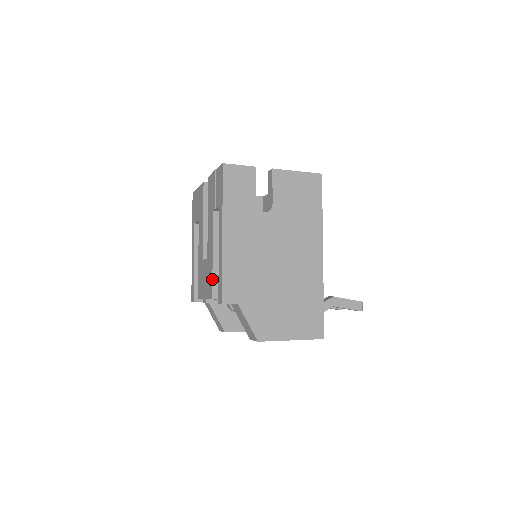
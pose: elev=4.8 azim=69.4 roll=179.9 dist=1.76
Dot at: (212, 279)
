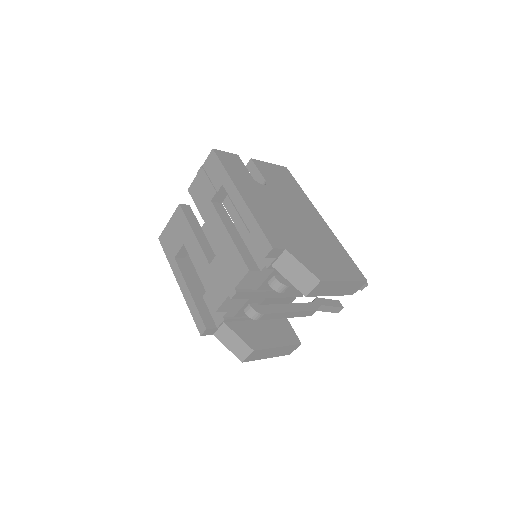
Dot at: (240, 254)
